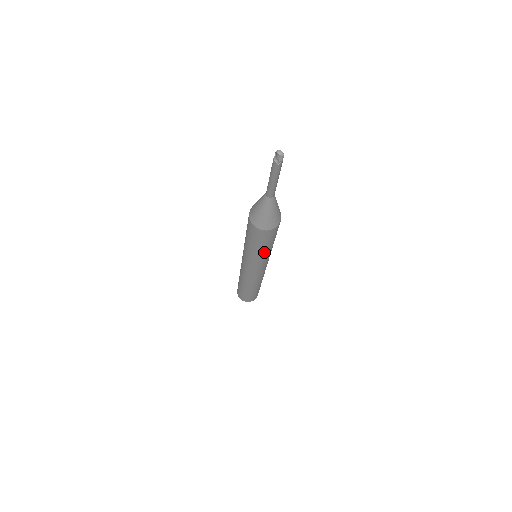
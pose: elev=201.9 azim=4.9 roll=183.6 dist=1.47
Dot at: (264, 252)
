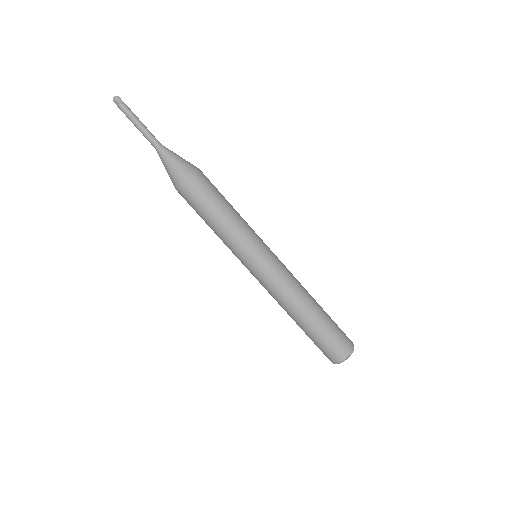
Dot at: (234, 214)
